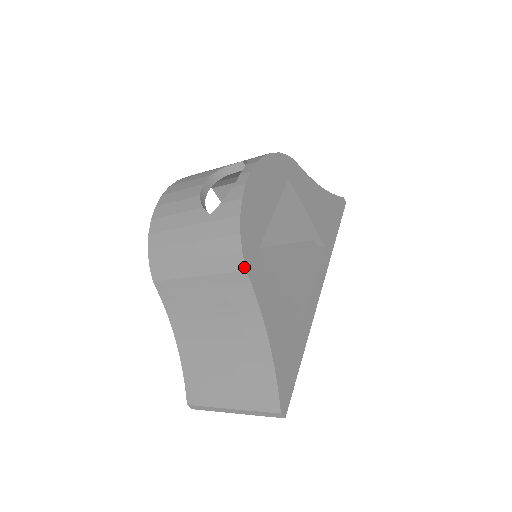
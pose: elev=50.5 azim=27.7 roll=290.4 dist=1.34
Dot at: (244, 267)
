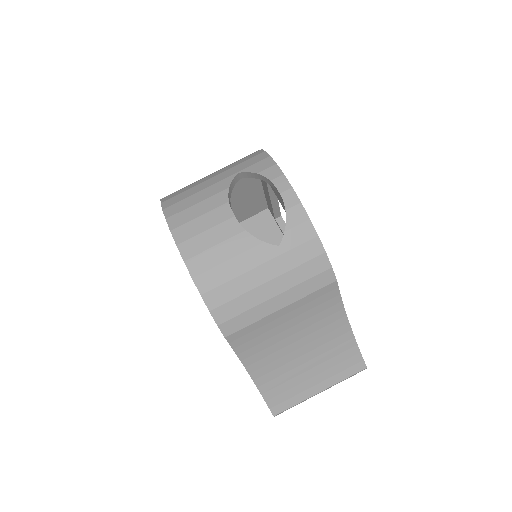
Dot at: (335, 278)
